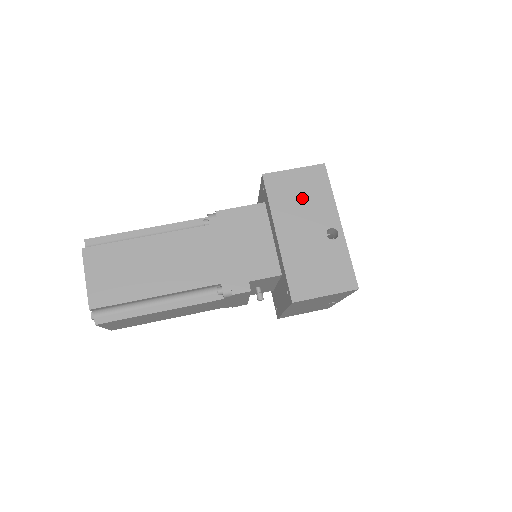
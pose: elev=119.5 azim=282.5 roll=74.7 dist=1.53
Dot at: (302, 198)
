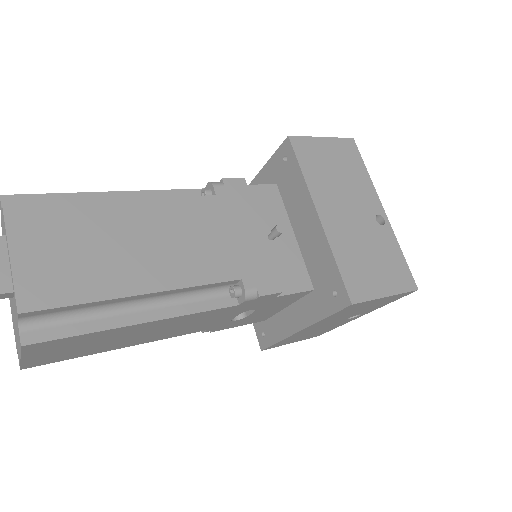
Dot at: occluded
